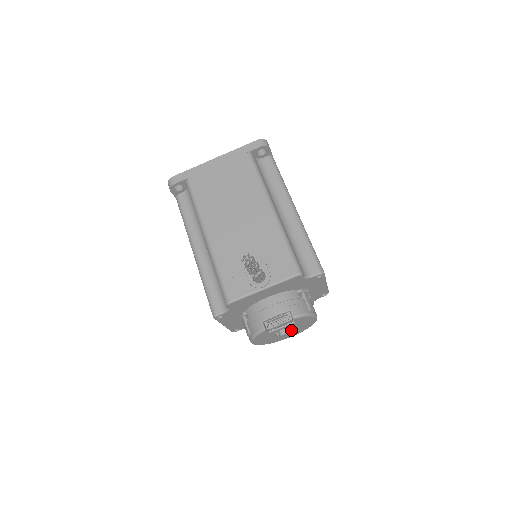
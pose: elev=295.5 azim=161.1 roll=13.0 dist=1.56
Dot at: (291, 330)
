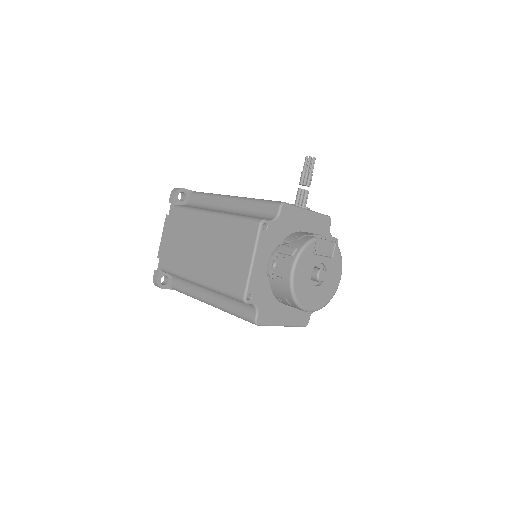
Dot at: (320, 284)
